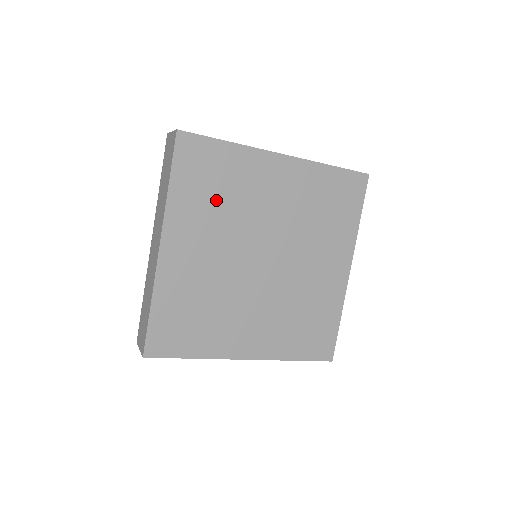
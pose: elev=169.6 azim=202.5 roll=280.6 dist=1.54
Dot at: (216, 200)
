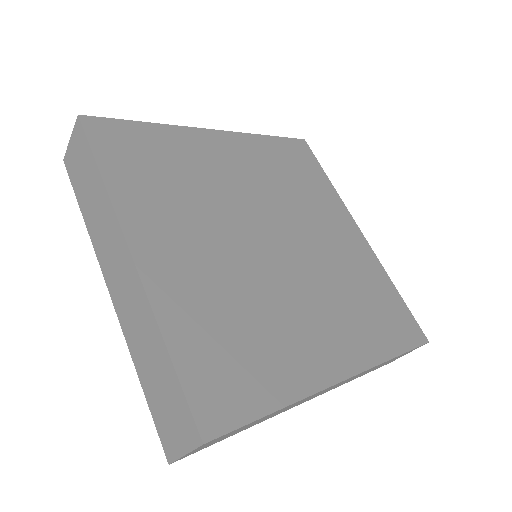
Dot at: (172, 183)
